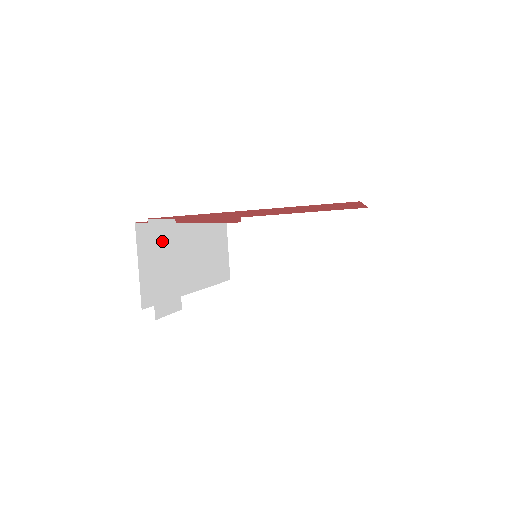
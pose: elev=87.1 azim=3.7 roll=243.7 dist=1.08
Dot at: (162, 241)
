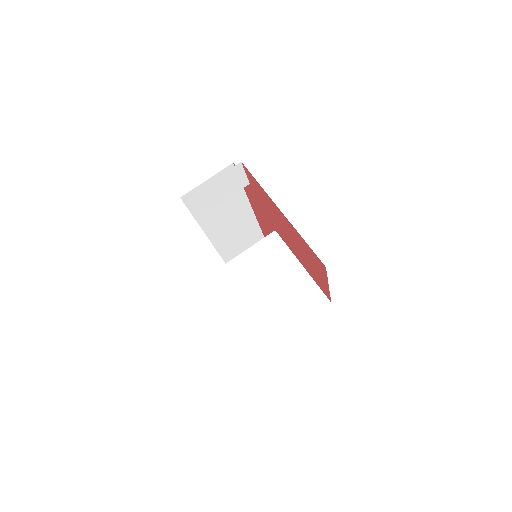
Dot at: (232, 180)
